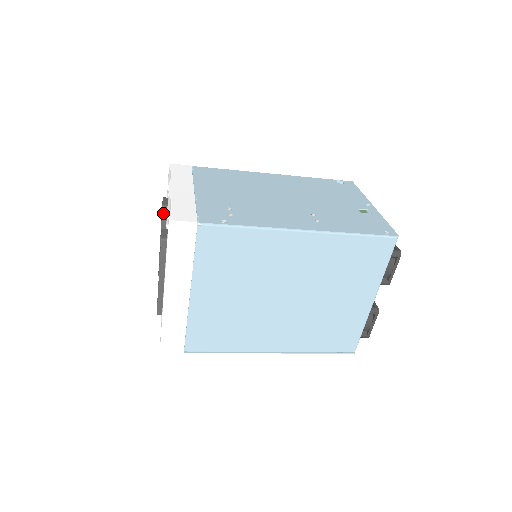
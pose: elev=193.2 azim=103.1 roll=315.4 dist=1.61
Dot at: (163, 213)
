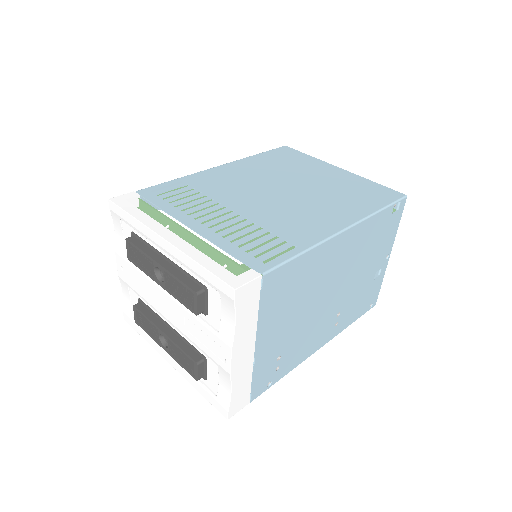
Dot at: (191, 309)
